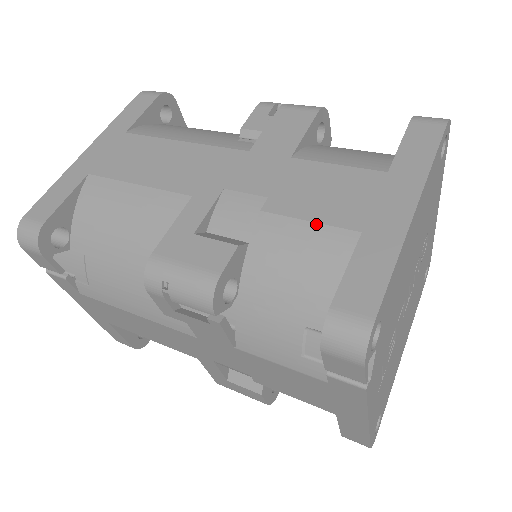
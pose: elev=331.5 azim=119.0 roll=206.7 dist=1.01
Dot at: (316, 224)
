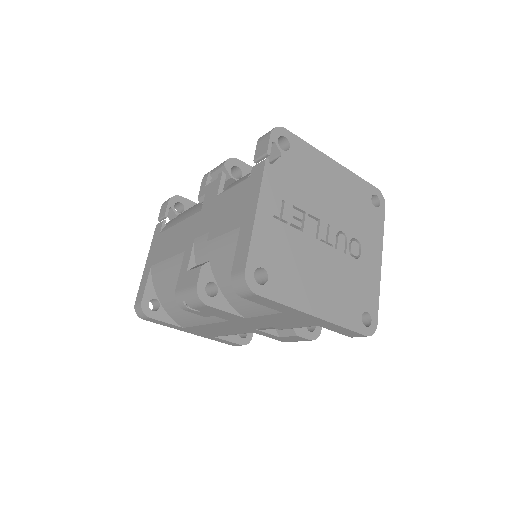
Dot at: occluded
